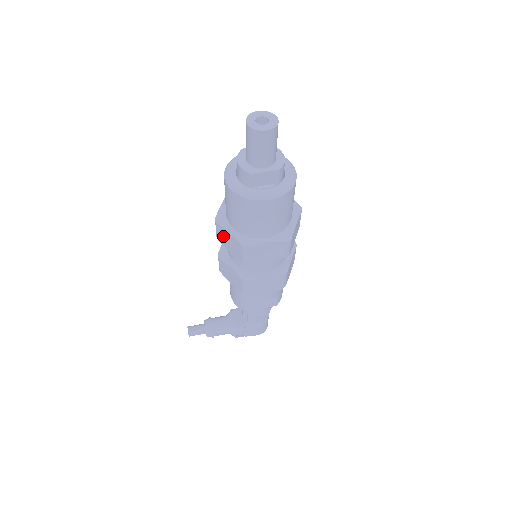
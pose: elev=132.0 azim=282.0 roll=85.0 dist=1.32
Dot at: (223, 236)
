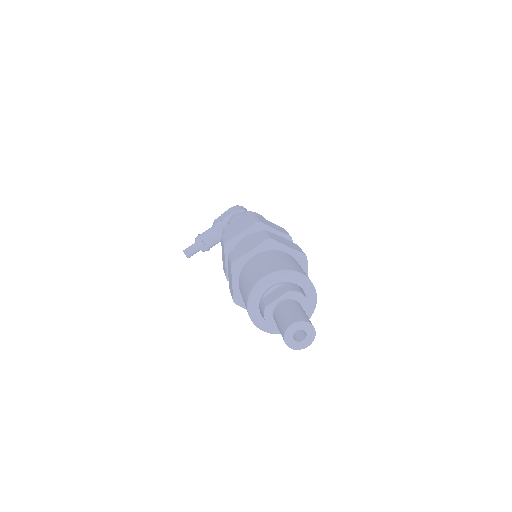
Dot at: occluded
